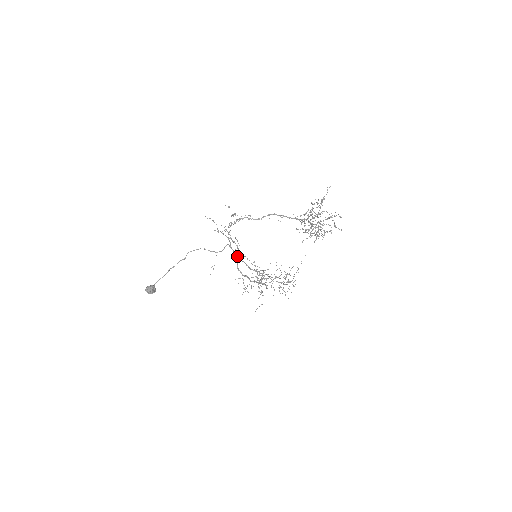
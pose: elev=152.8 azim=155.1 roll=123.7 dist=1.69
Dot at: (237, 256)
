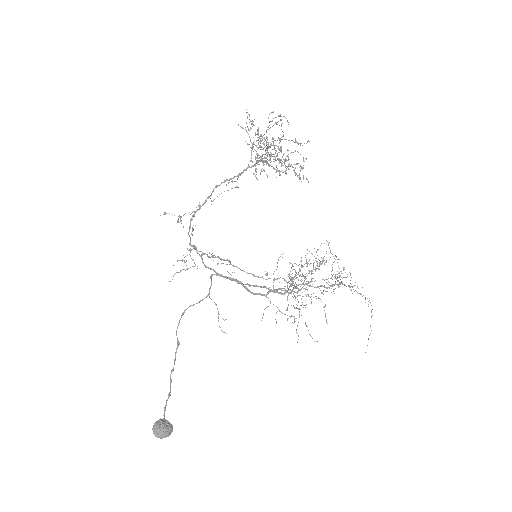
Dot at: (237, 280)
